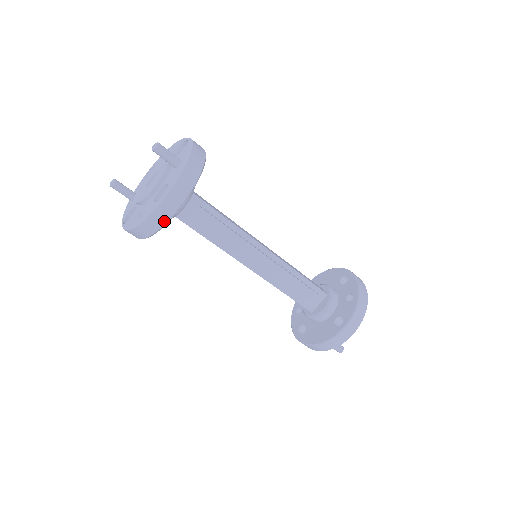
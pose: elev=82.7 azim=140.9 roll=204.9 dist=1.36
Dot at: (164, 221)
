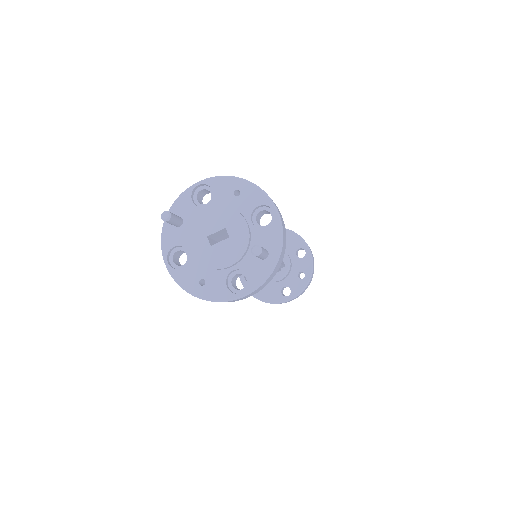
Dot at: occluded
